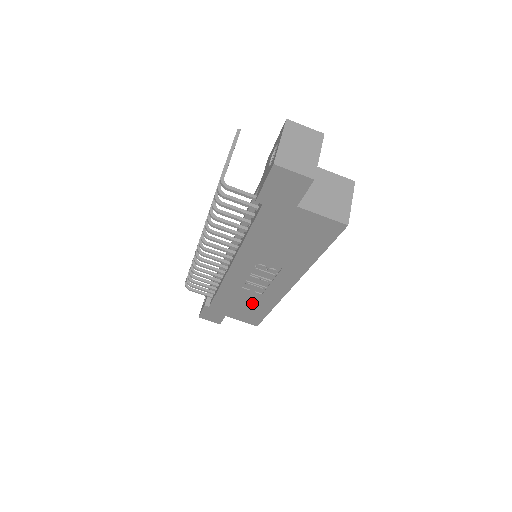
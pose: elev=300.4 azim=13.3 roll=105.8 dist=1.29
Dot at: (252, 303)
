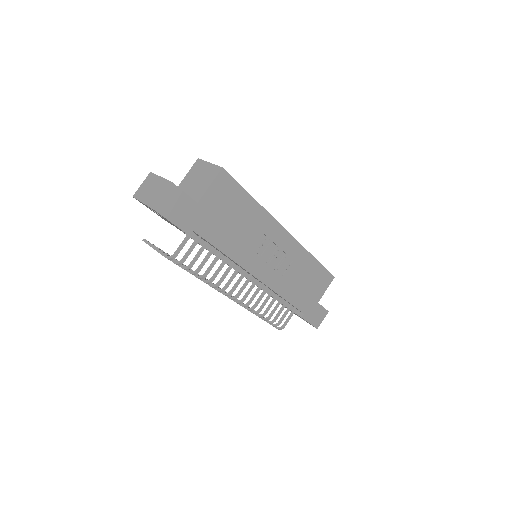
Dot at: (303, 273)
